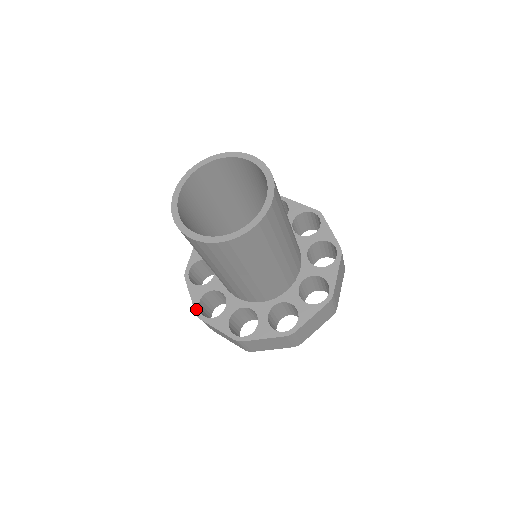
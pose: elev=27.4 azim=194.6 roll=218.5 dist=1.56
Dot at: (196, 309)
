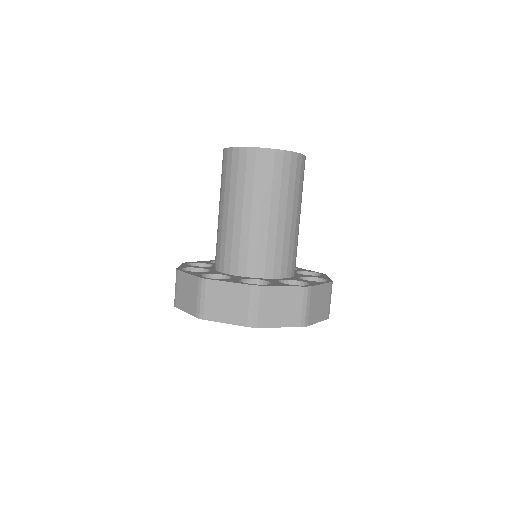
Dot at: (179, 268)
